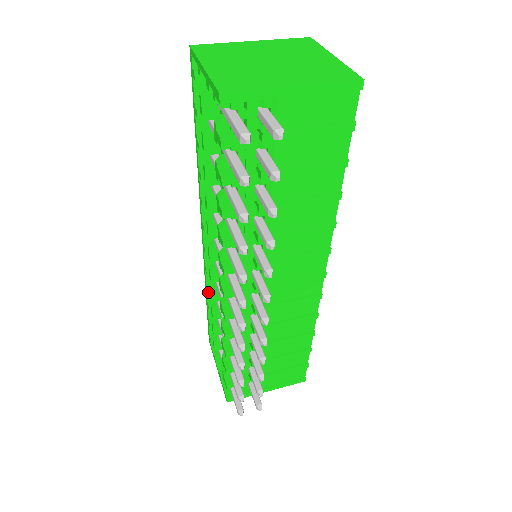
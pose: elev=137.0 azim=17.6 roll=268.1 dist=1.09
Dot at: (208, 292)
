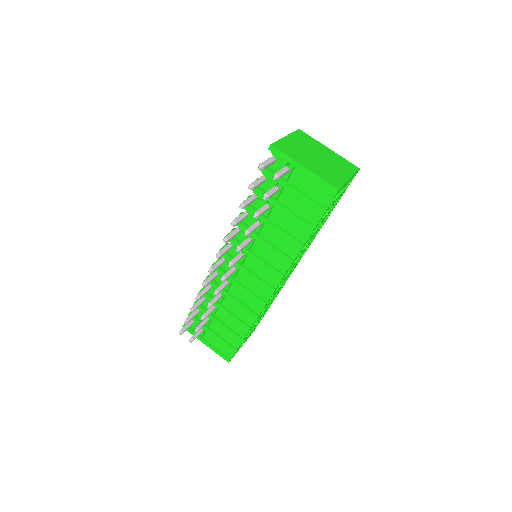
Dot at: occluded
